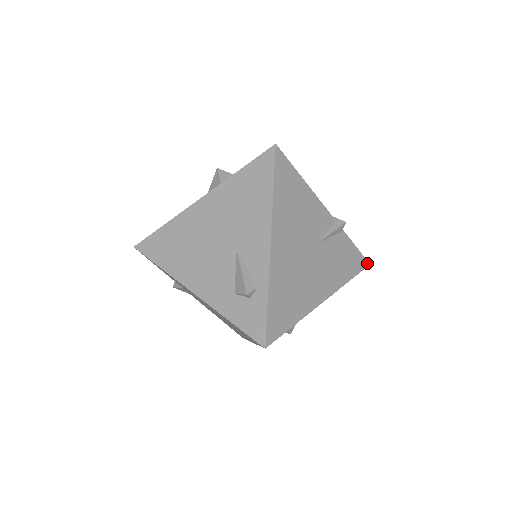
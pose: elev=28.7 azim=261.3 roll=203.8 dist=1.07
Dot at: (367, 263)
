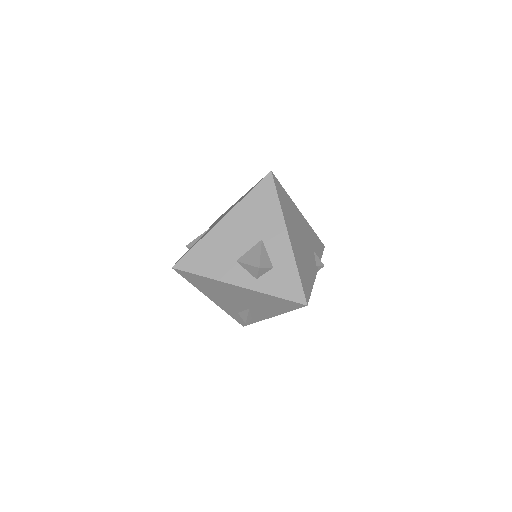
Dot at: (323, 248)
